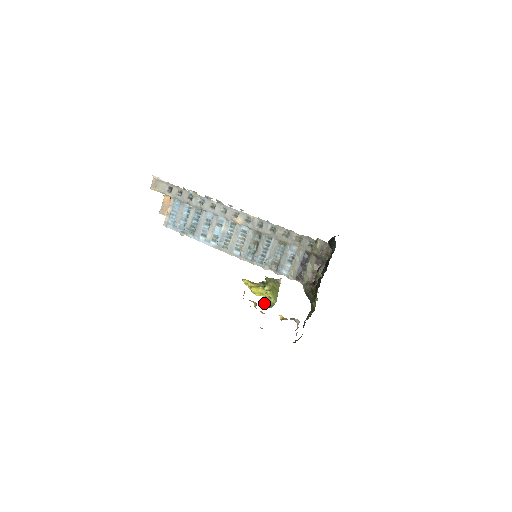
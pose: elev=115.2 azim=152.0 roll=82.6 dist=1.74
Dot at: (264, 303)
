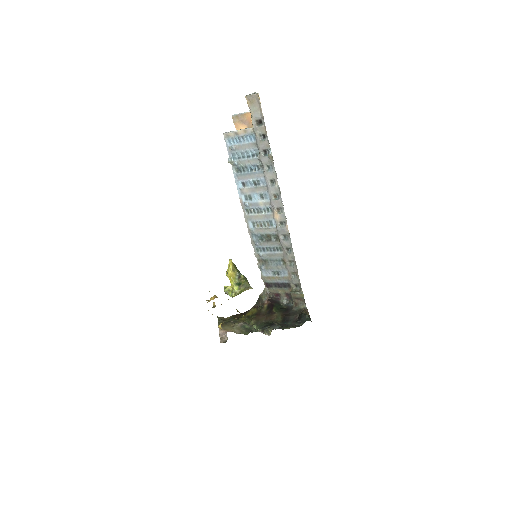
Dot at: (226, 288)
